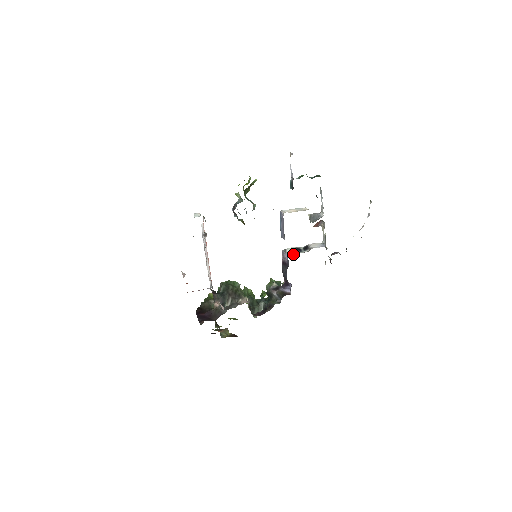
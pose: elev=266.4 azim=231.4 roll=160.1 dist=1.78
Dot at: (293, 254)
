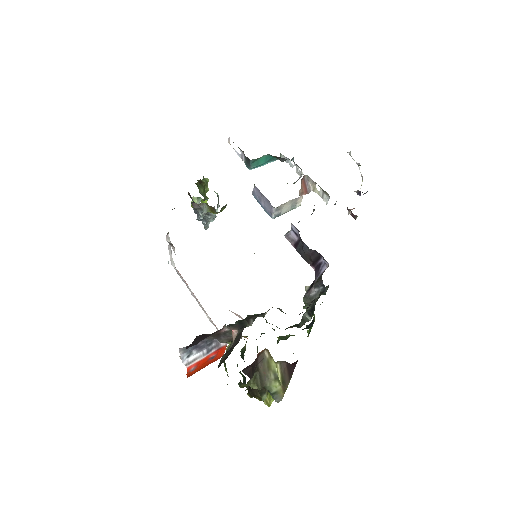
Dot at: occluded
